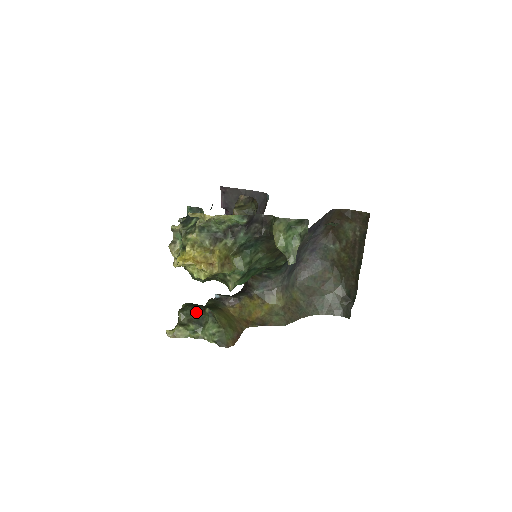
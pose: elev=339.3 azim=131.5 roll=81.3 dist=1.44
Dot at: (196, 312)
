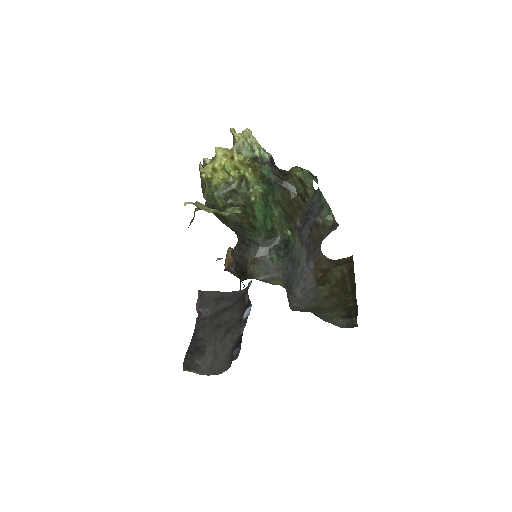
Dot at: occluded
